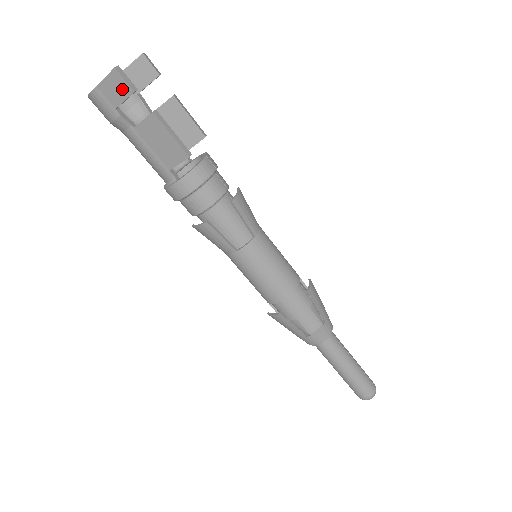
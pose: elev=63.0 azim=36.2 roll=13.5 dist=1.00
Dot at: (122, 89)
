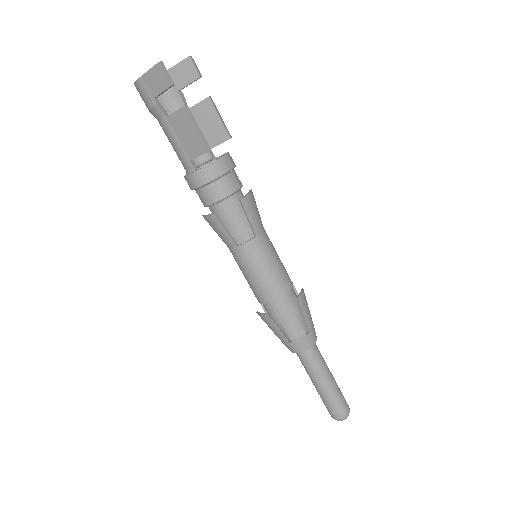
Dot at: (162, 82)
